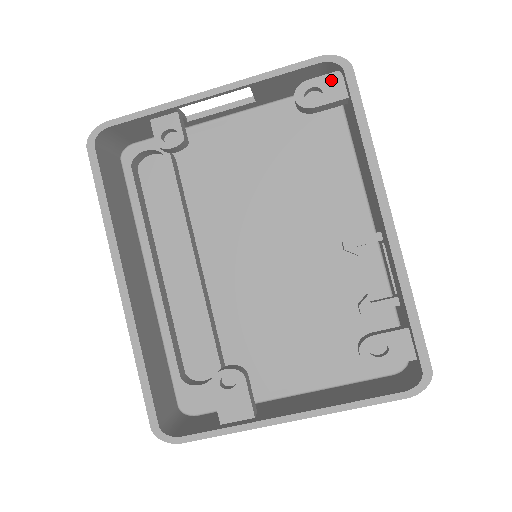
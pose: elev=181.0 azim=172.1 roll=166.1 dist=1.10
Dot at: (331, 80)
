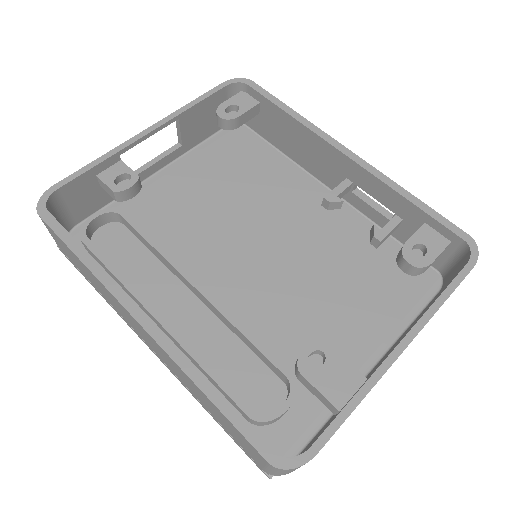
Dot at: (239, 98)
